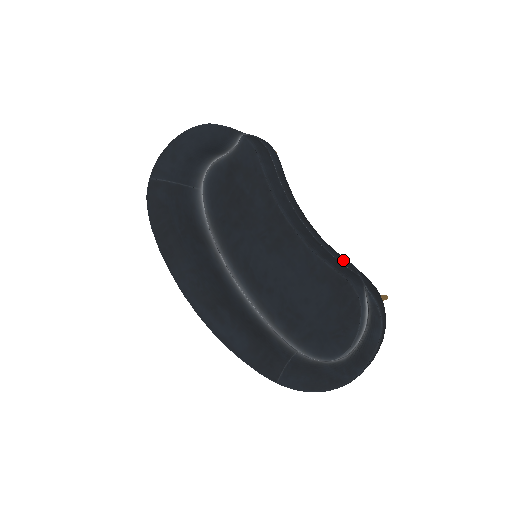
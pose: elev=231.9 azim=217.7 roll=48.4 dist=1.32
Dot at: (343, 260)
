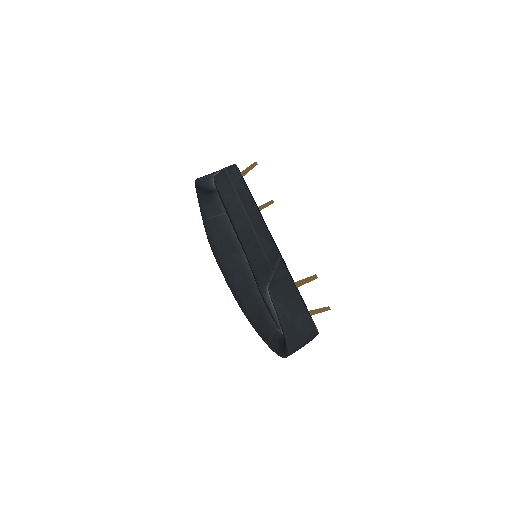
Dot at: (272, 258)
